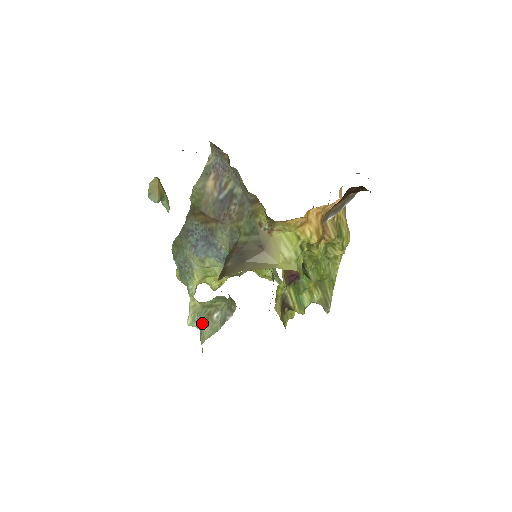
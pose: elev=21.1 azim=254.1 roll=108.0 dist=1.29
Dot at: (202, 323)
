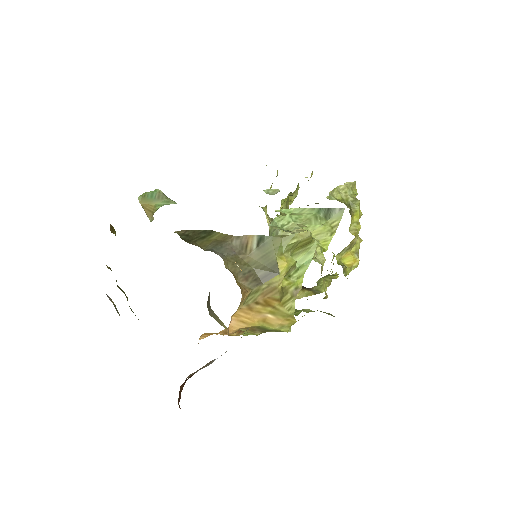
Dot at: occluded
